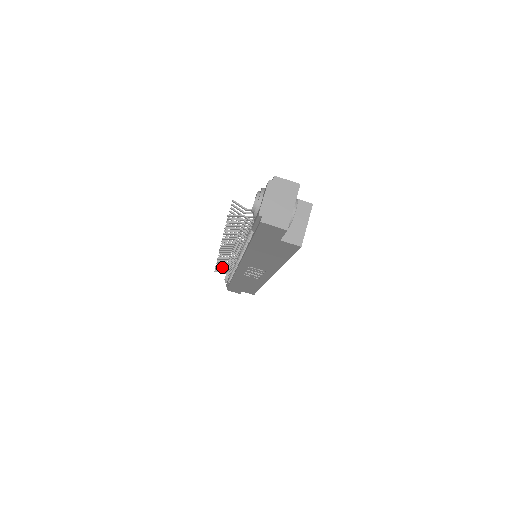
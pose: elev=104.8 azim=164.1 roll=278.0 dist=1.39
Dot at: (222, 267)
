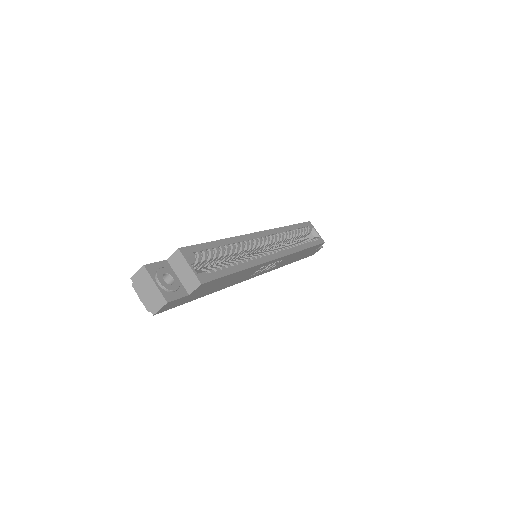
Dot at: occluded
